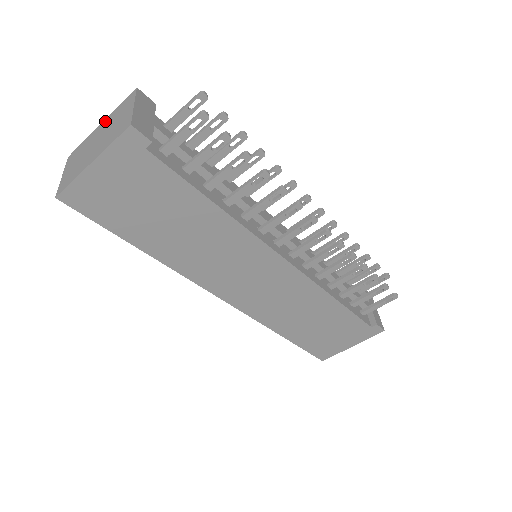
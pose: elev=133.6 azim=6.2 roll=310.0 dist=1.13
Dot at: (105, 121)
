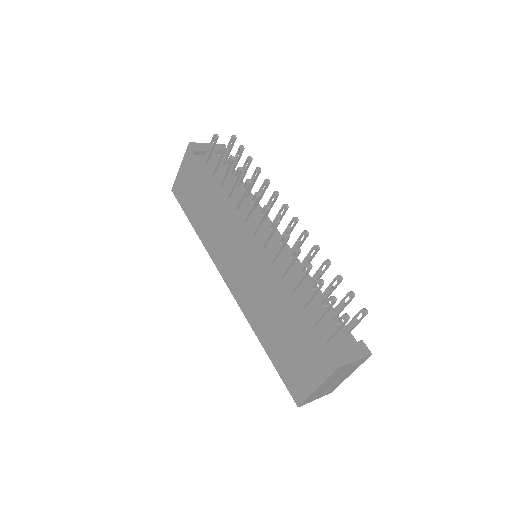
Dot at: occluded
